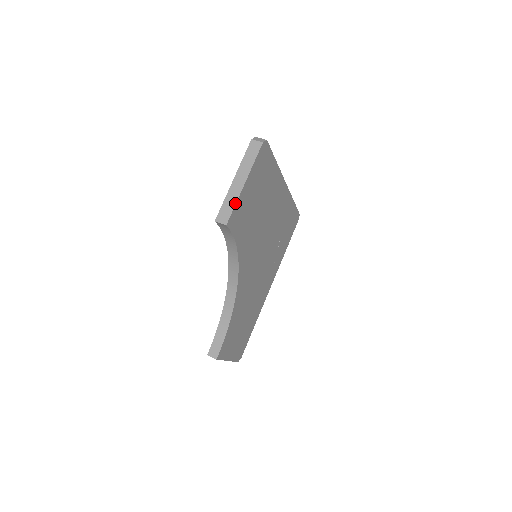
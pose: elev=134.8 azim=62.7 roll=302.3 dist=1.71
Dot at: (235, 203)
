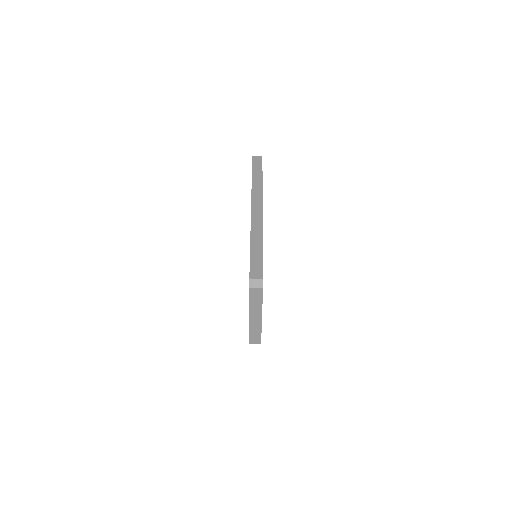
Dot at: (261, 332)
